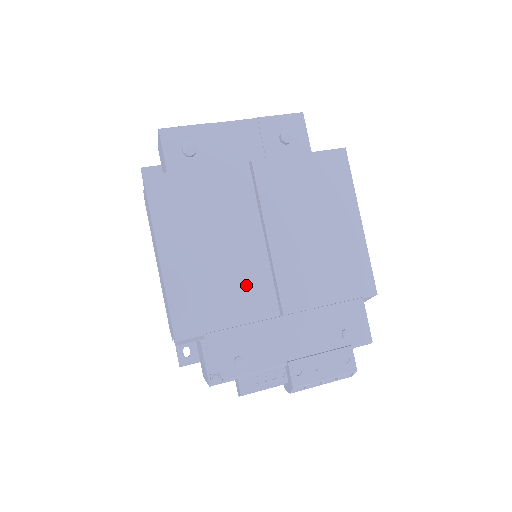
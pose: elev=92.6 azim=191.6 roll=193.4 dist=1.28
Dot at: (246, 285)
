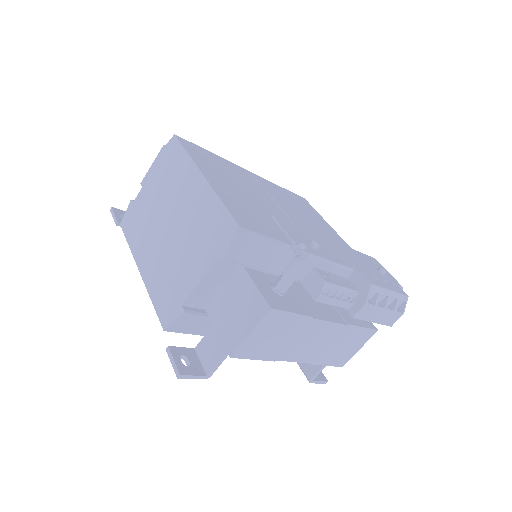
Dot at: occluded
